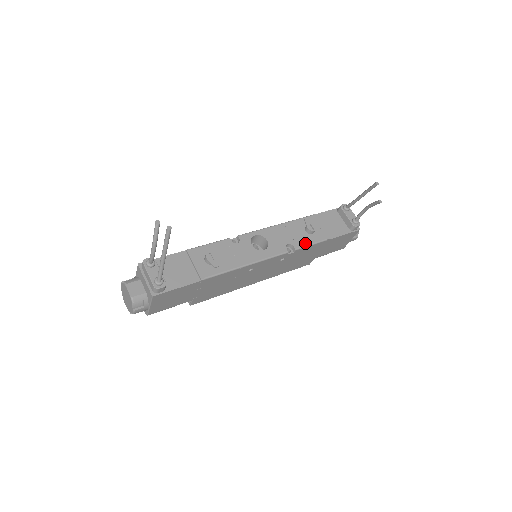
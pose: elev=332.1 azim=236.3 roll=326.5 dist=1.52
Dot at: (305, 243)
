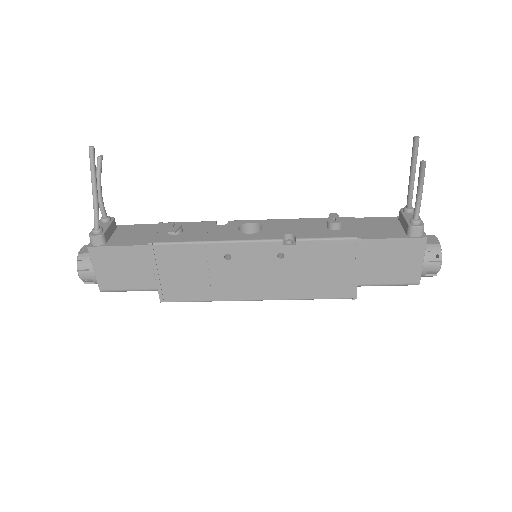
Dot at: (316, 236)
